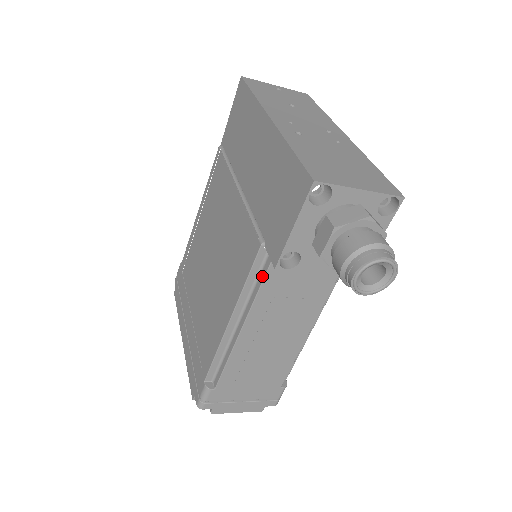
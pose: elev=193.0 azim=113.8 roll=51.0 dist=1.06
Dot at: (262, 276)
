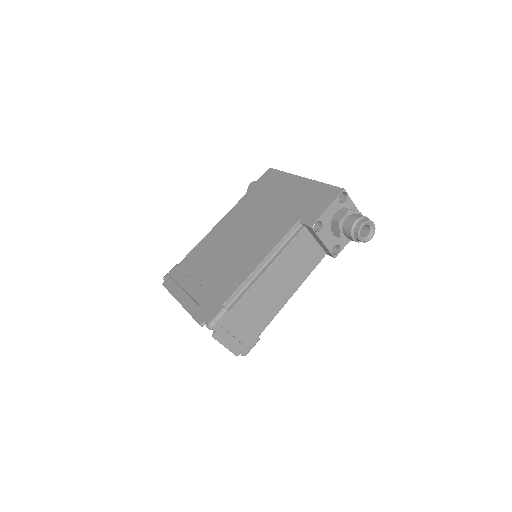
Dot at: (293, 237)
